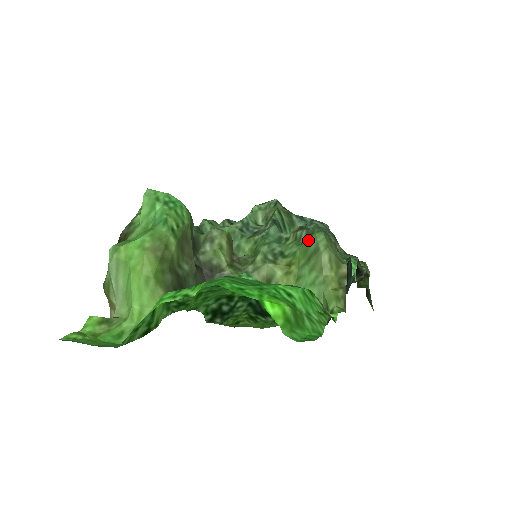
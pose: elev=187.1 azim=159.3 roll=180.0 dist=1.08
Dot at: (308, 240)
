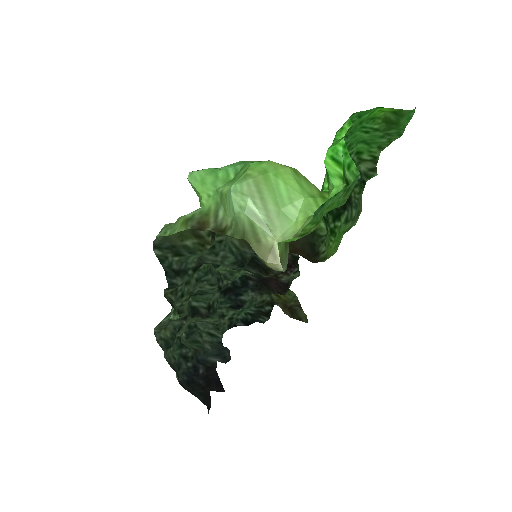
Dot at: occluded
